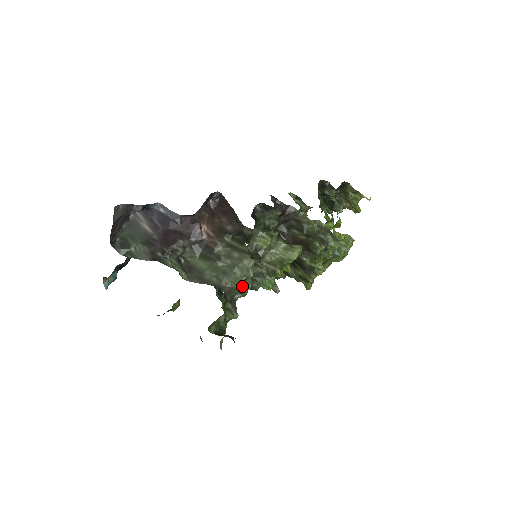
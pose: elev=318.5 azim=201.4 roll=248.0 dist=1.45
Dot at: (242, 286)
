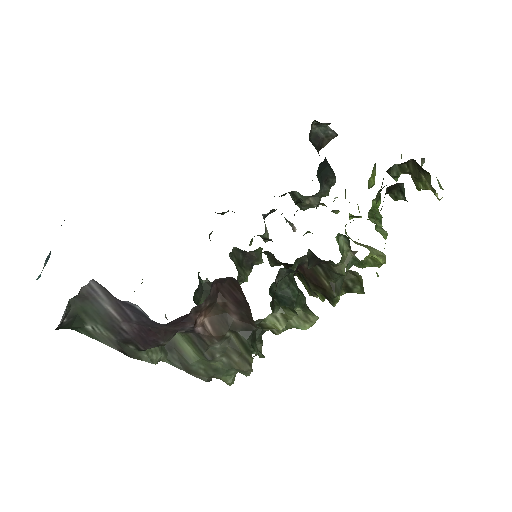
Dot at: (233, 383)
